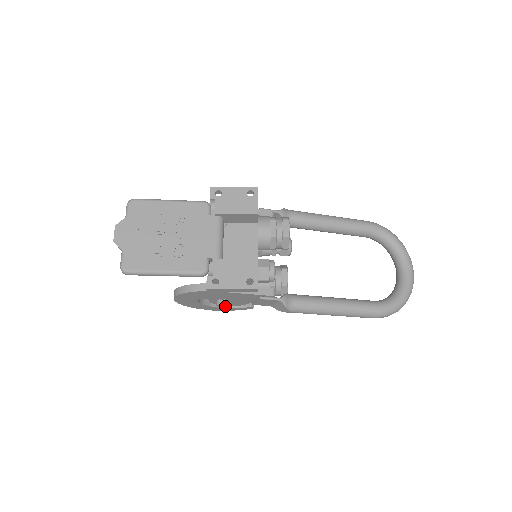
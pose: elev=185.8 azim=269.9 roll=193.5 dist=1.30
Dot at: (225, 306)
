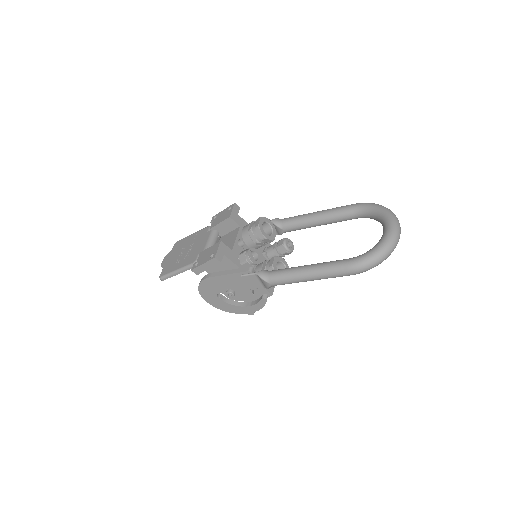
Dot at: (233, 296)
